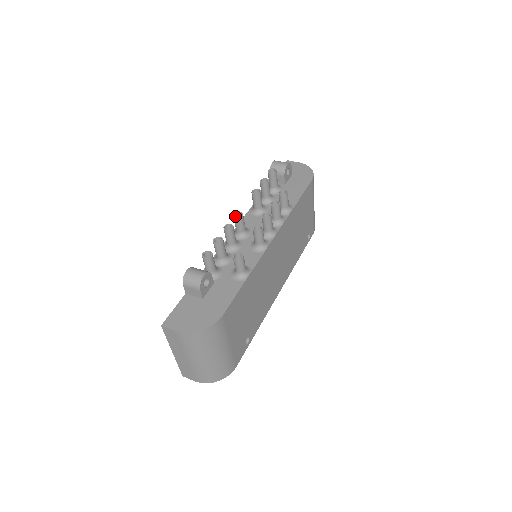
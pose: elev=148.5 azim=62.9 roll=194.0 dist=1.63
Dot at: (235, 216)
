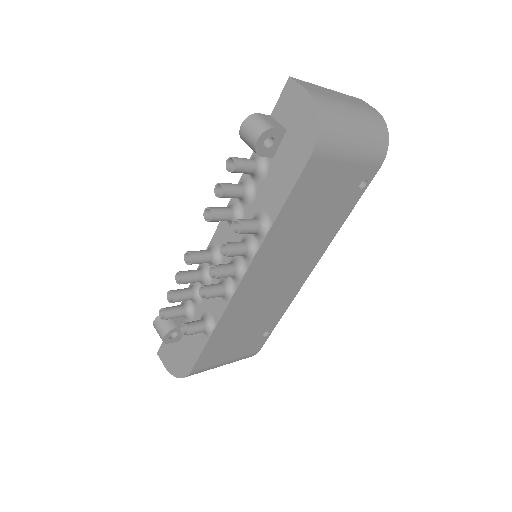
Dot at: occluded
